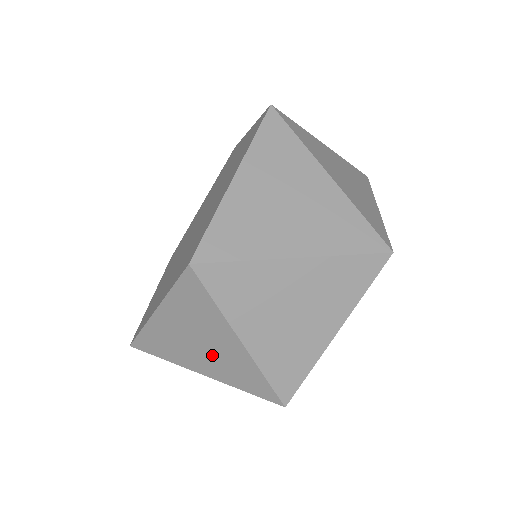
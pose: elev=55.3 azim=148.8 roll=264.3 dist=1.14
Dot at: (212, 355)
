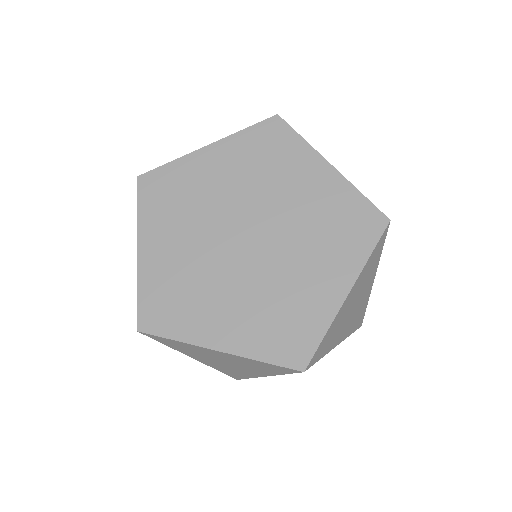
Dot at: (226, 365)
